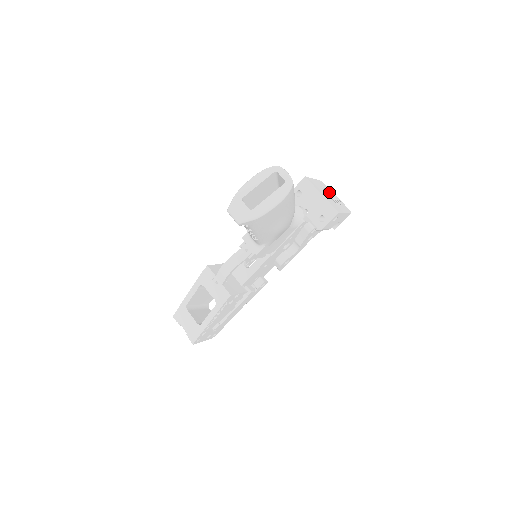
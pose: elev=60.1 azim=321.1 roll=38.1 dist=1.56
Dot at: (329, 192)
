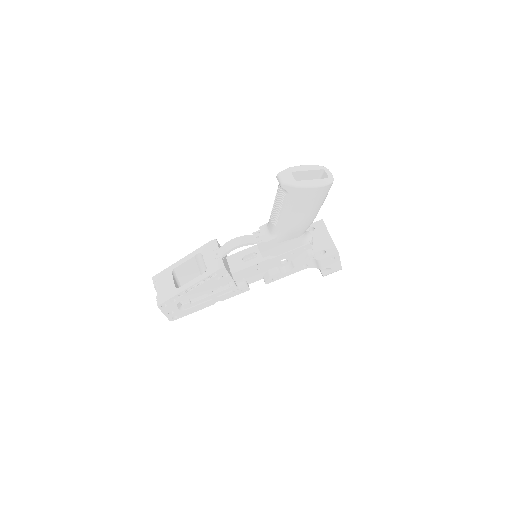
Dot at: occluded
